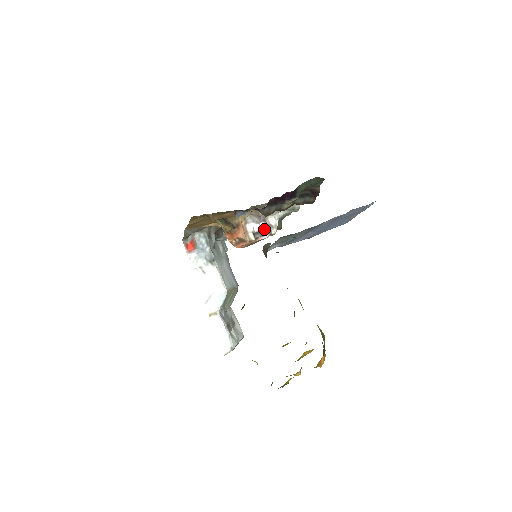
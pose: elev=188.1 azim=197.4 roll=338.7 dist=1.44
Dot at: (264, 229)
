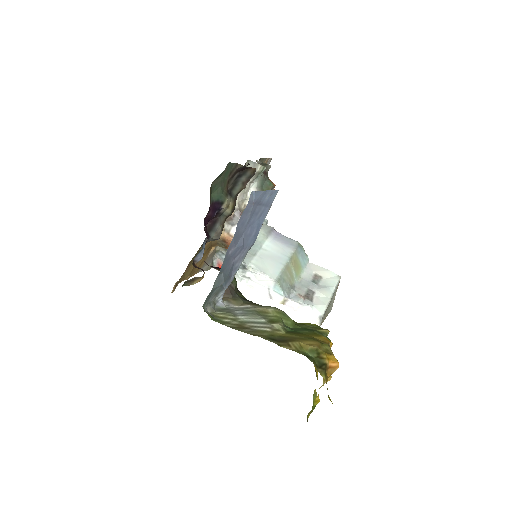
Dot at: occluded
